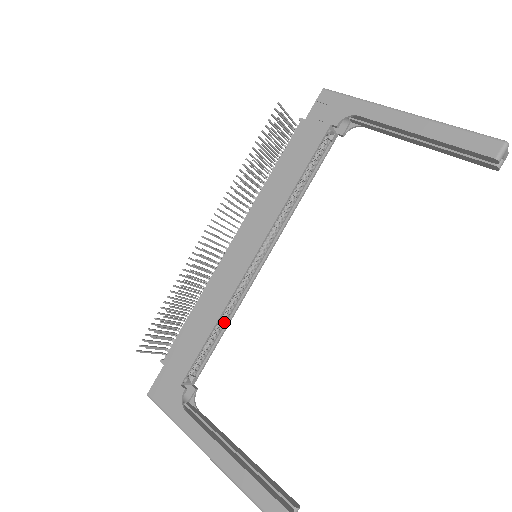
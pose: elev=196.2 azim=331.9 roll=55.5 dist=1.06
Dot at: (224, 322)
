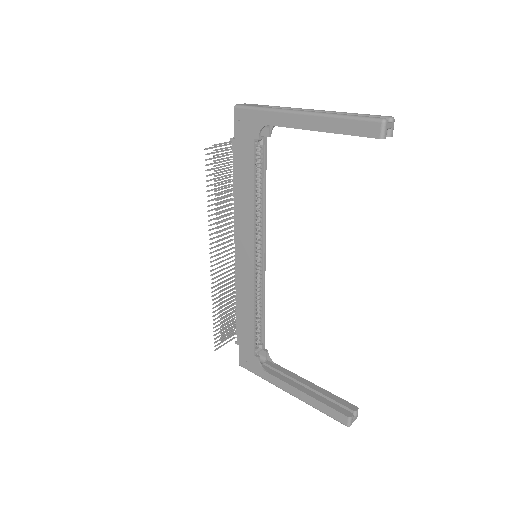
Dot at: (261, 305)
